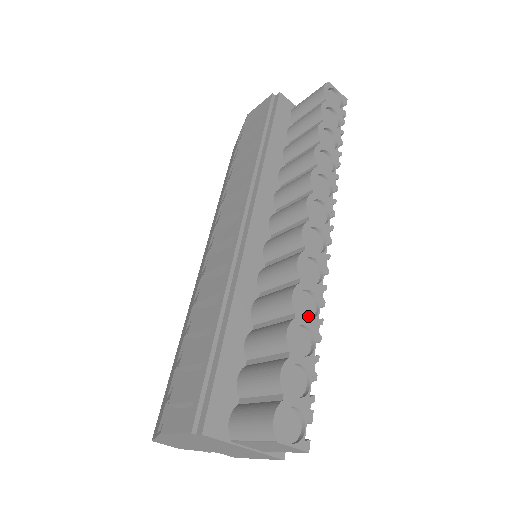
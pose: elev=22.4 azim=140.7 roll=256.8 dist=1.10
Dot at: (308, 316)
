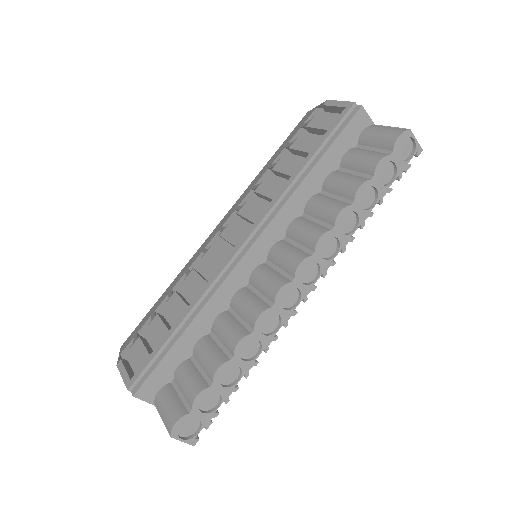
Dot at: (247, 356)
